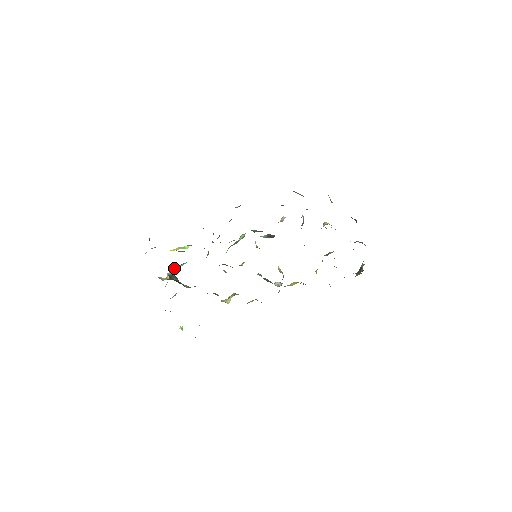
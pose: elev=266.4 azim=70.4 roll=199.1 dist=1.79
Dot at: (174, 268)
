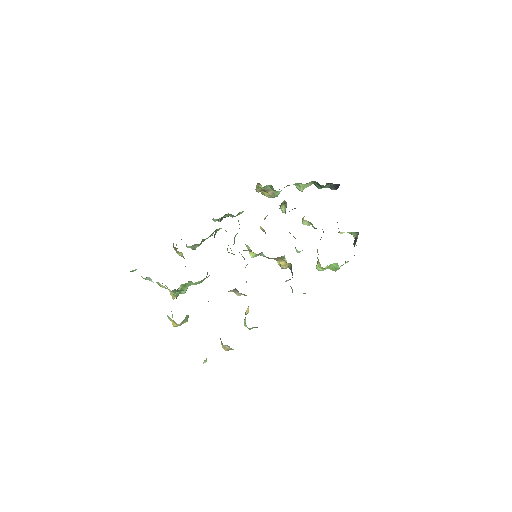
Dot at: occluded
